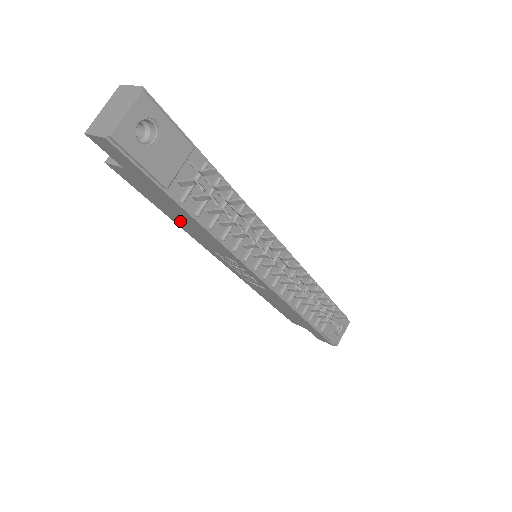
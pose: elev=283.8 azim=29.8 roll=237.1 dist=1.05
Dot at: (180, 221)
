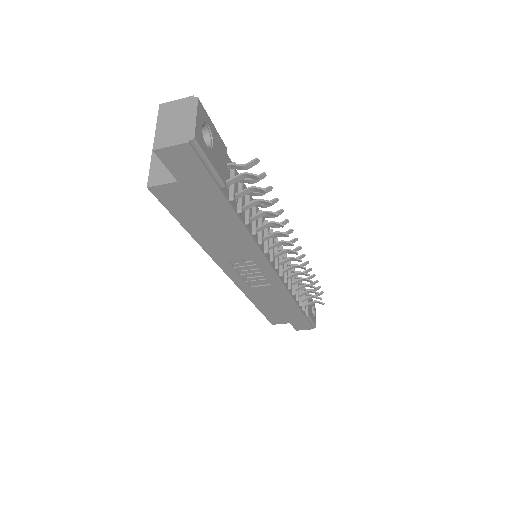
Dot at: (208, 233)
